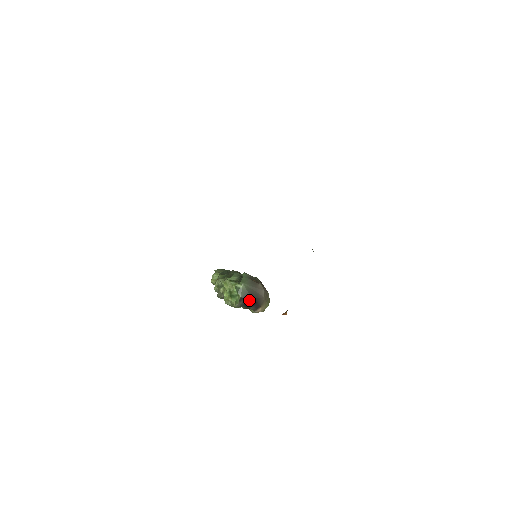
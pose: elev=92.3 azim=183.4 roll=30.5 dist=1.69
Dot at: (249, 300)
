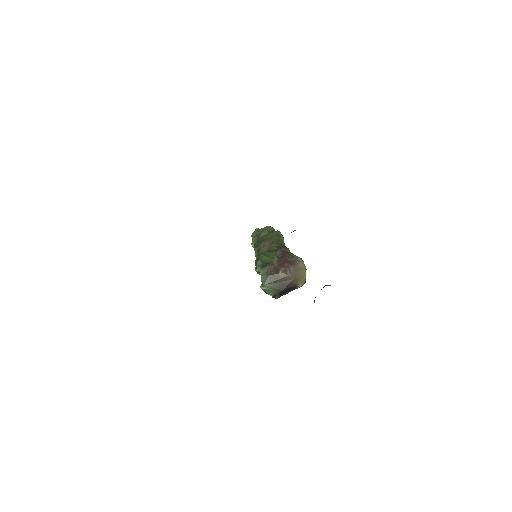
Dot at: (281, 292)
